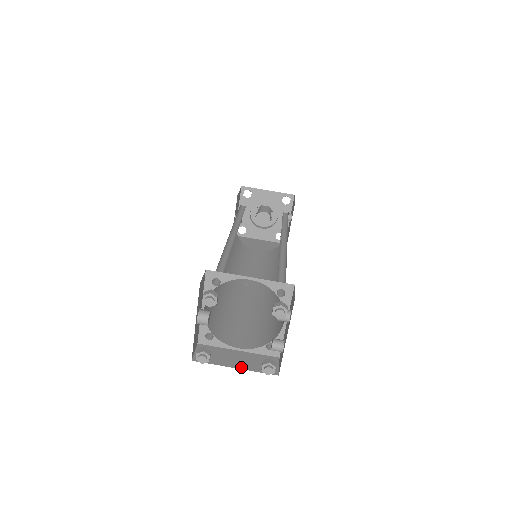
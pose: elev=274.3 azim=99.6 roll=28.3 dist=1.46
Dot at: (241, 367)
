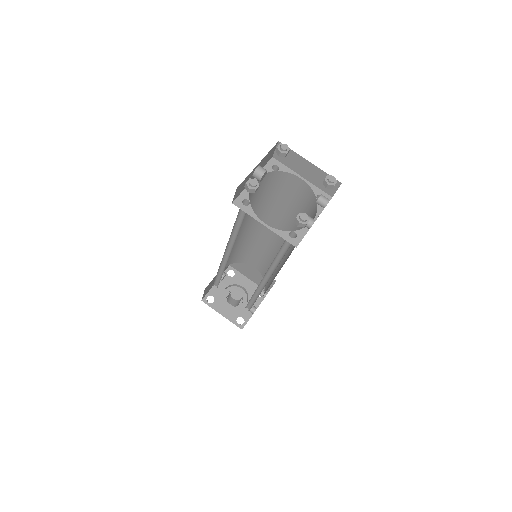
Dot at: occluded
